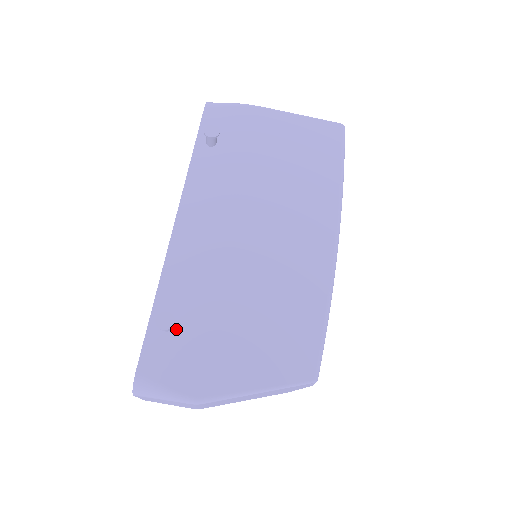
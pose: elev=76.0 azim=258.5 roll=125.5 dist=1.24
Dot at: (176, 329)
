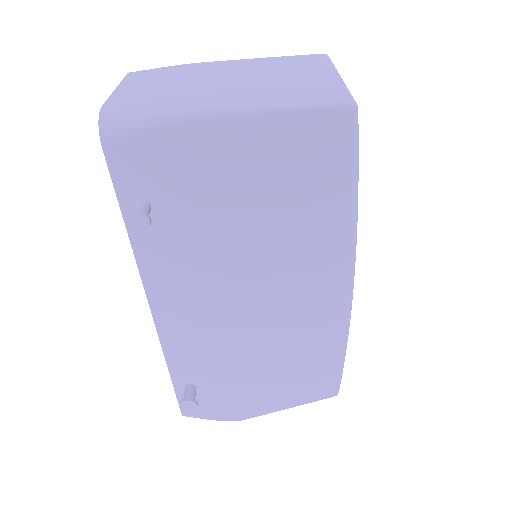
Dot at: (200, 389)
